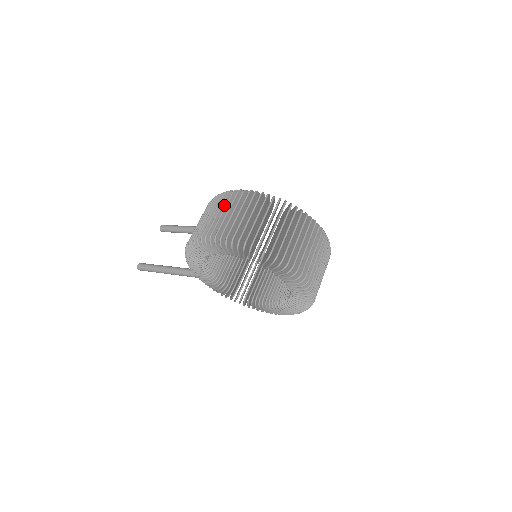
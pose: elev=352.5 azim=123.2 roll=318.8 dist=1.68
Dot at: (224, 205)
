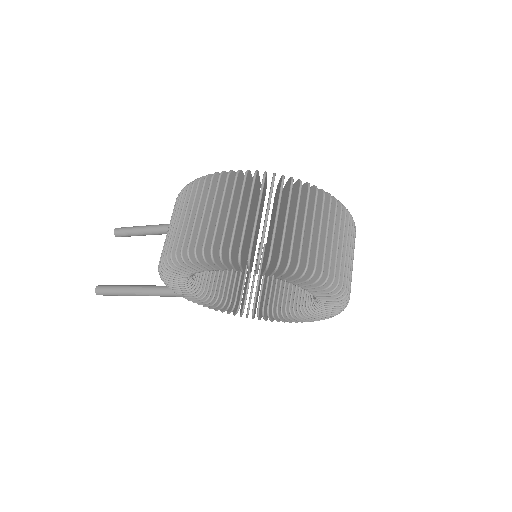
Dot at: (203, 198)
